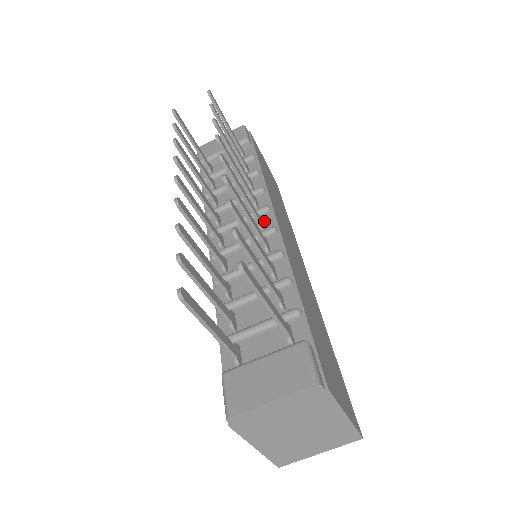
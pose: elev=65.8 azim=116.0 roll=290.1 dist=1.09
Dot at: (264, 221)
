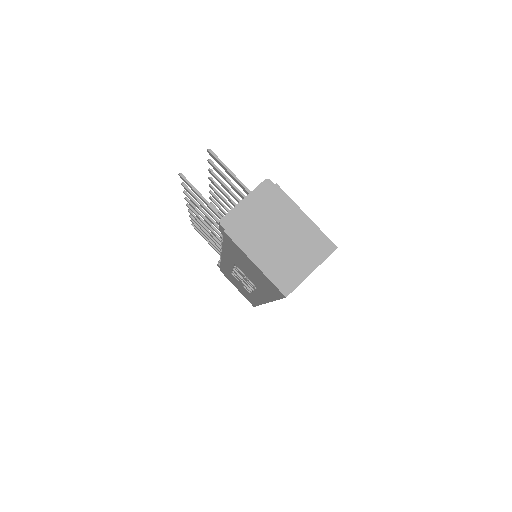
Dot at: occluded
